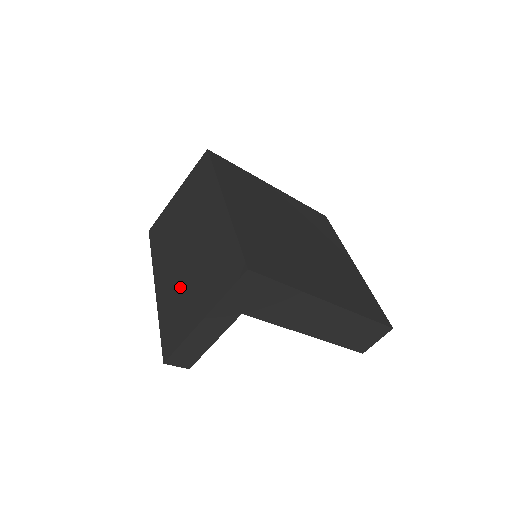
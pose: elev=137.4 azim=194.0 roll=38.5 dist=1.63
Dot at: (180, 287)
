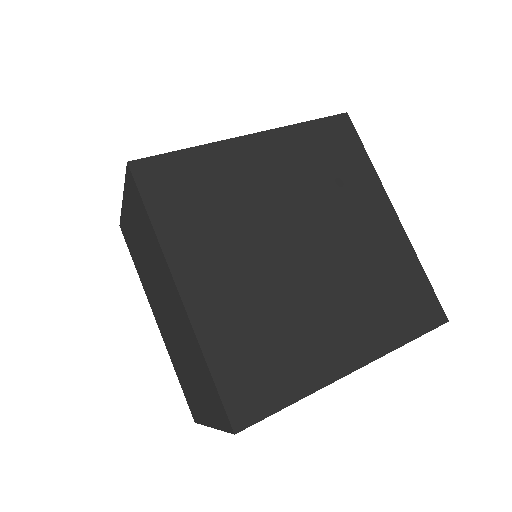
Dot at: (178, 357)
